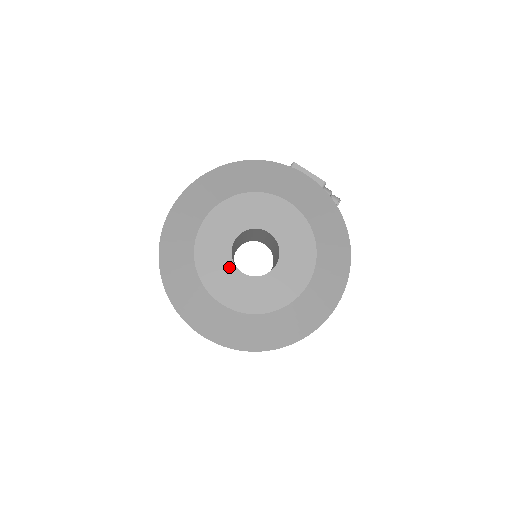
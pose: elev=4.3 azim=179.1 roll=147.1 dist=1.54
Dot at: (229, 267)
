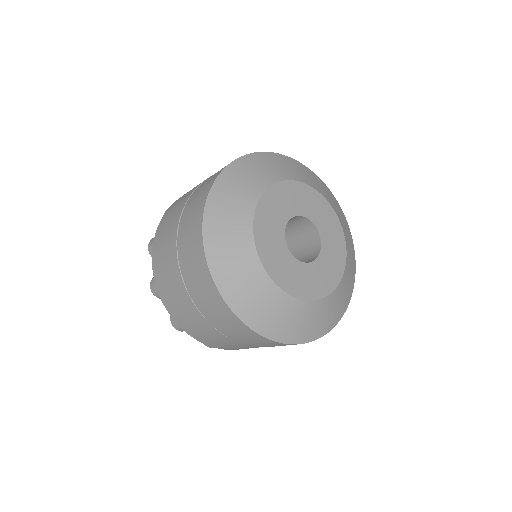
Dot at: (280, 238)
